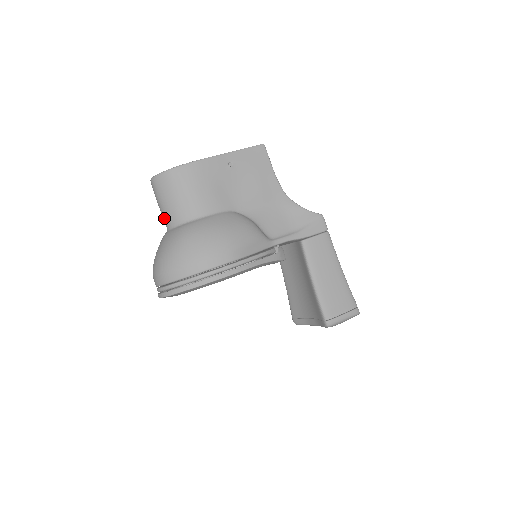
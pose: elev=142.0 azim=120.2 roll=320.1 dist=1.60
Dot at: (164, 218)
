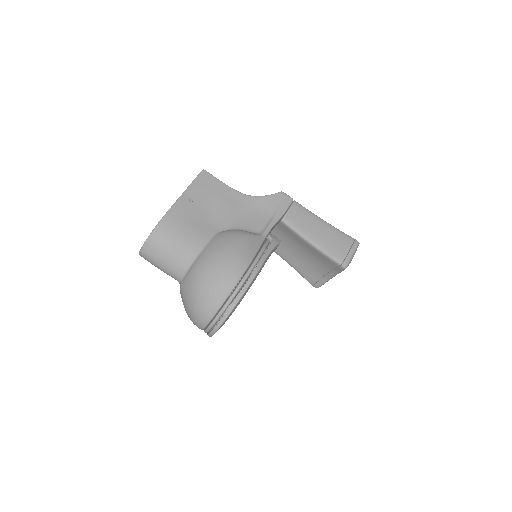
Dot at: (171, 275)
